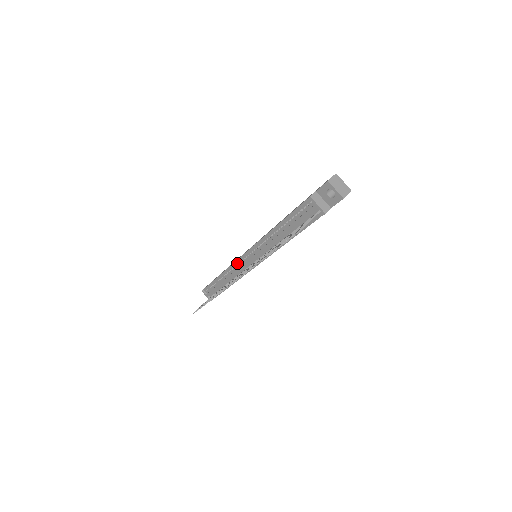
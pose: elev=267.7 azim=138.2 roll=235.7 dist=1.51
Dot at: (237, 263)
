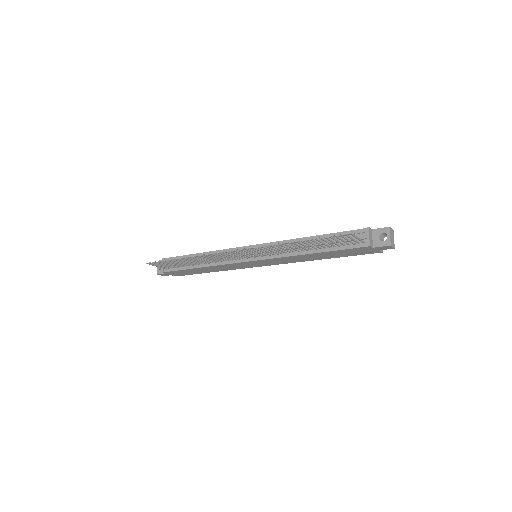
Dot at: (235, 250)
